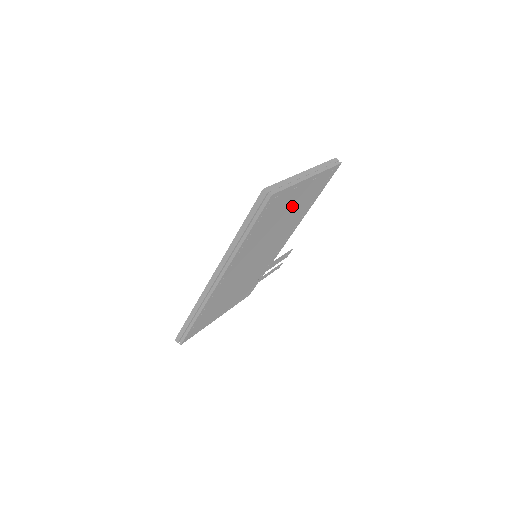
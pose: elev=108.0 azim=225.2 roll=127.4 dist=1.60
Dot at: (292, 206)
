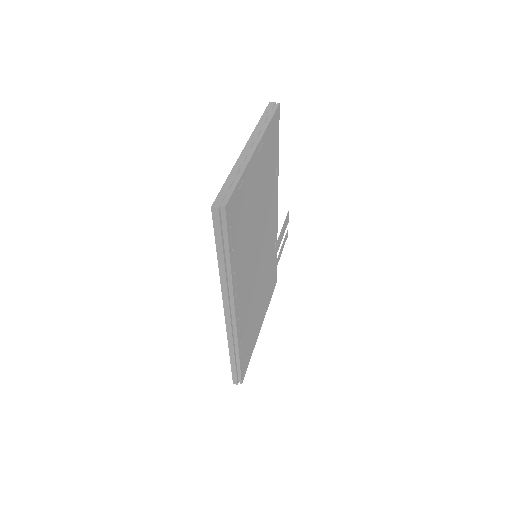
Dot at: (257, 188)
